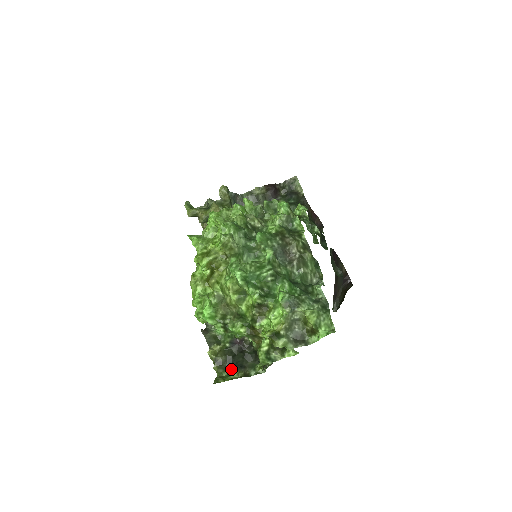
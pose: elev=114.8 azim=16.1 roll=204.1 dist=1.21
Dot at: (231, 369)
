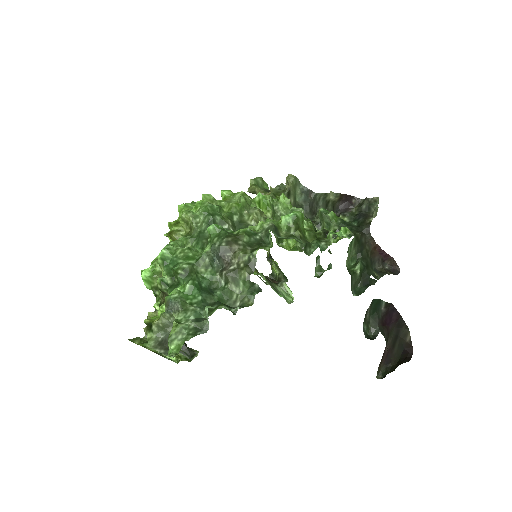
Dot at: occluded
